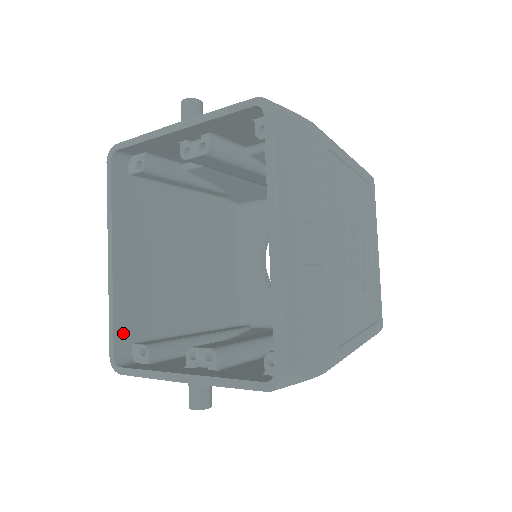
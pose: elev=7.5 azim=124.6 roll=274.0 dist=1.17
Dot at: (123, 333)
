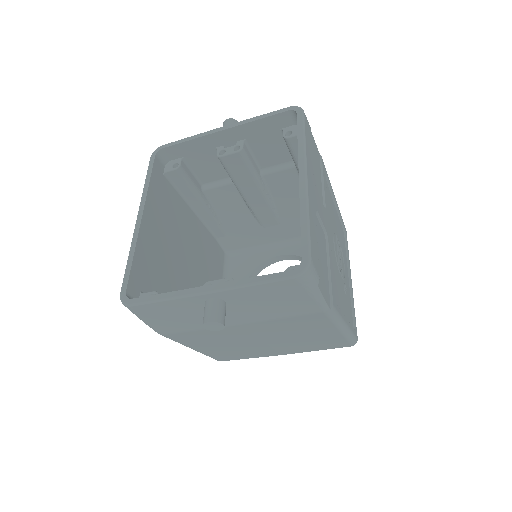
Dot at: (136, 279)
